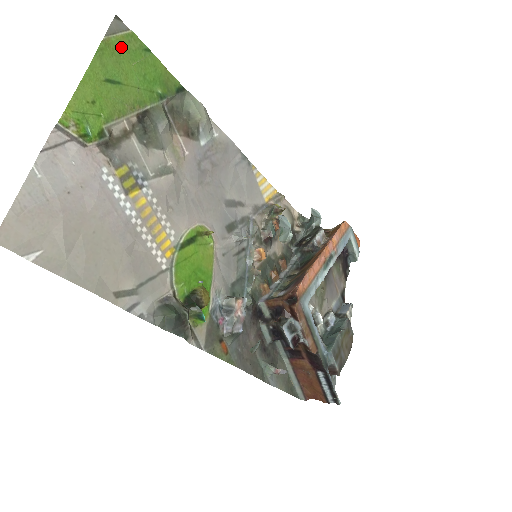
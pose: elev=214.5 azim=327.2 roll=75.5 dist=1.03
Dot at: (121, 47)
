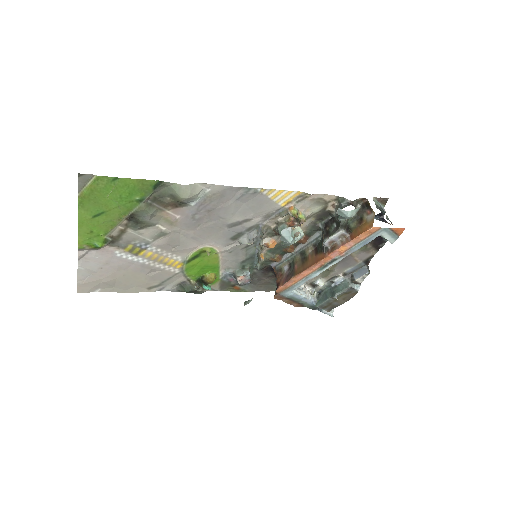
Dot at: (93, 192)
